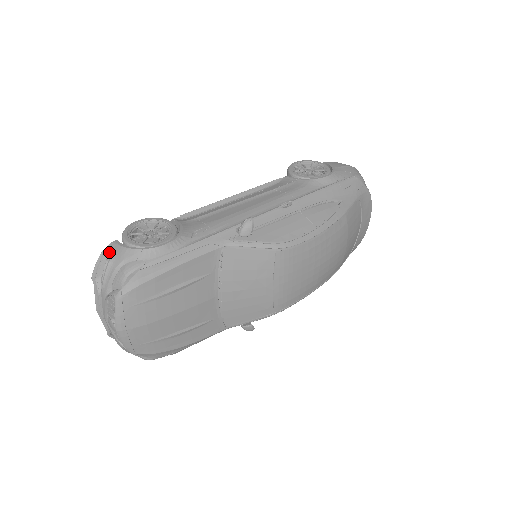
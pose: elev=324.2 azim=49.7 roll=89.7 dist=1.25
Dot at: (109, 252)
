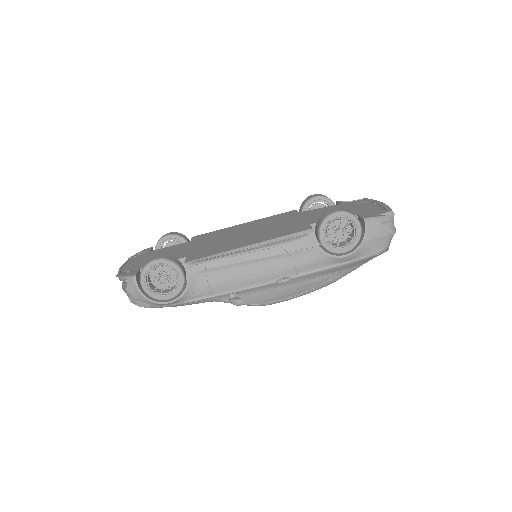
Dot at: (129, 284)
